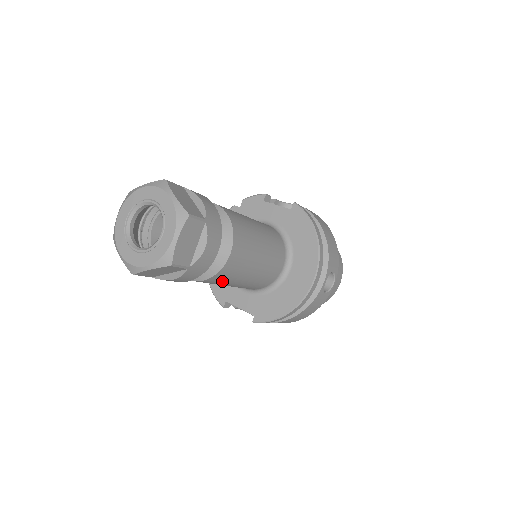
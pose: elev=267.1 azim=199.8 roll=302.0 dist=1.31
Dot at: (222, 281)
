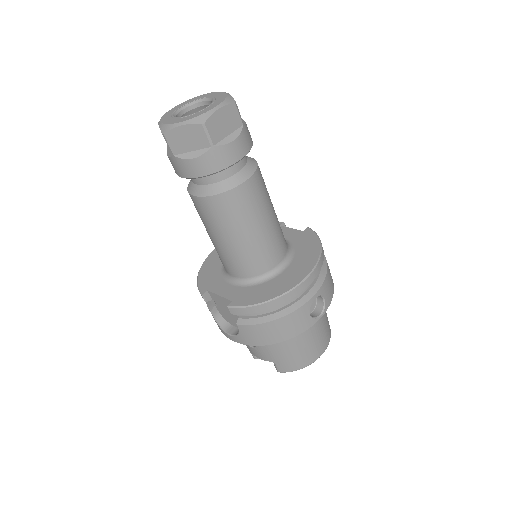
Dot at: (225, 215)
